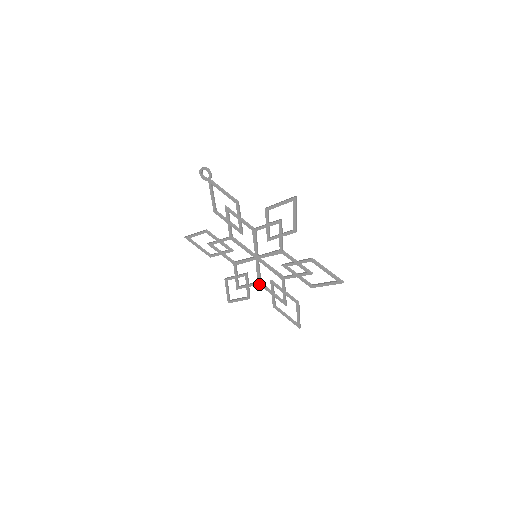
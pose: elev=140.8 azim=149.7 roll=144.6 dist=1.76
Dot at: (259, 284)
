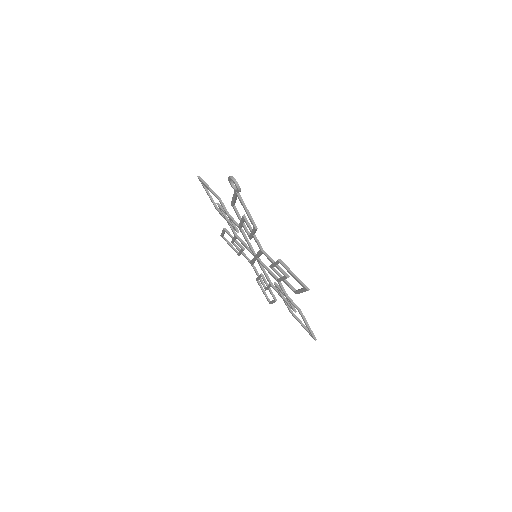
Dot at: (250, 263)
